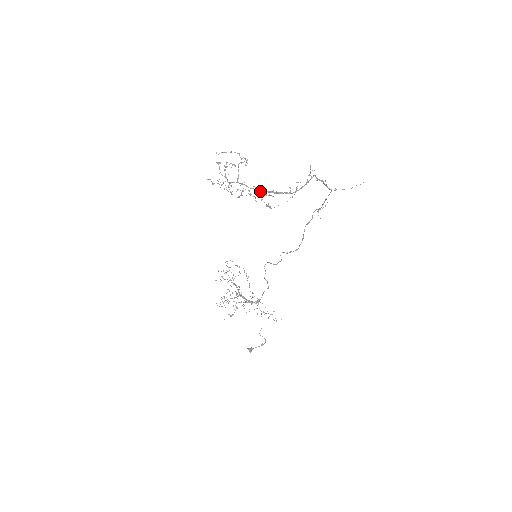
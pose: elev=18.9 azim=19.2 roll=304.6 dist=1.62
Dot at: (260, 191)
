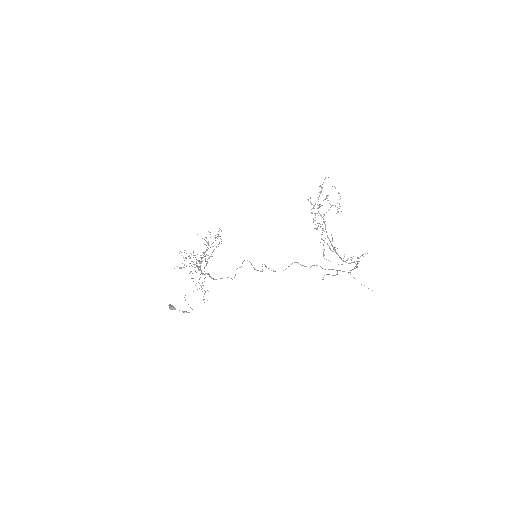
Dot at: (328, 238)
